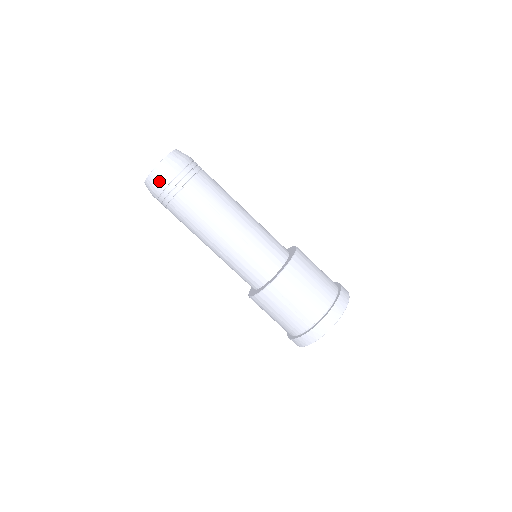
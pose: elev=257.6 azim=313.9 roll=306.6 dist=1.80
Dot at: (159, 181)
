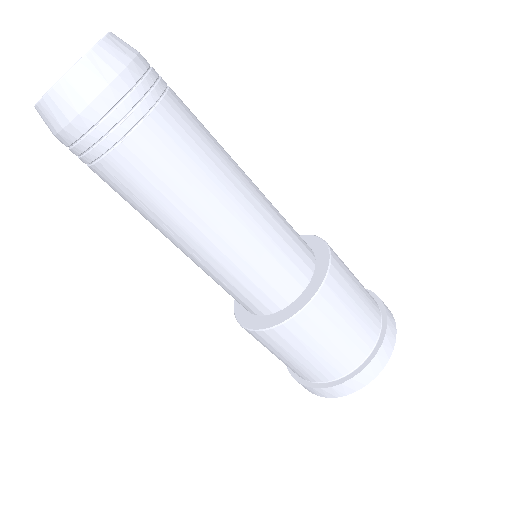
Dot at: (51, 131)
